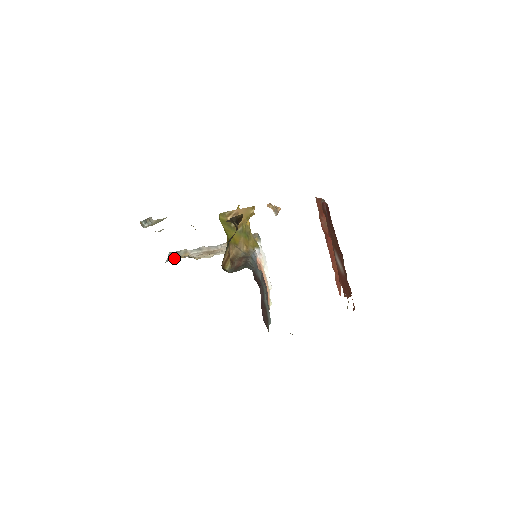
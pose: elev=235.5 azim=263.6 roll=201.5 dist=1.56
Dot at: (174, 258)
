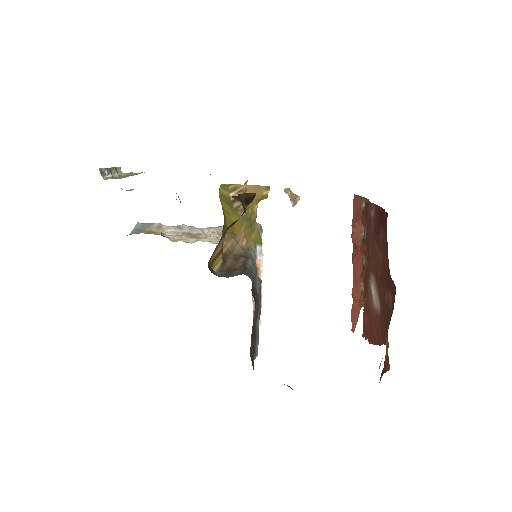
Dot at: (142, 231)
